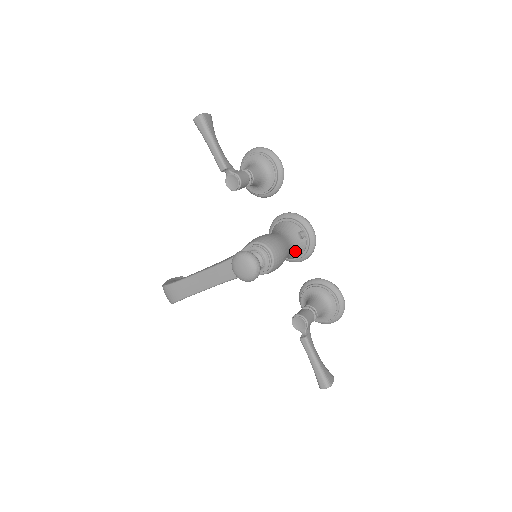
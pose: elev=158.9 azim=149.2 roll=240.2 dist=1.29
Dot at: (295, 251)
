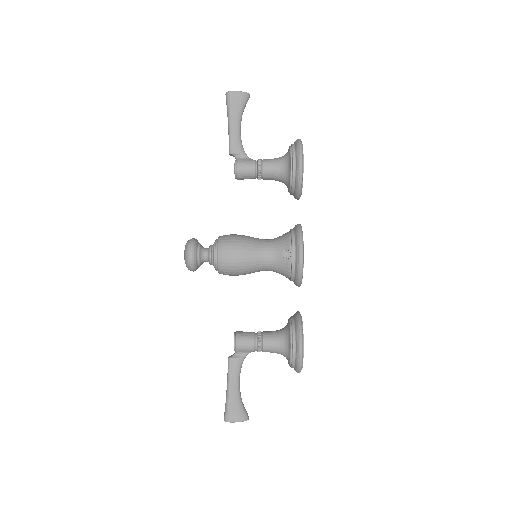
Dot at: (277, 269)
